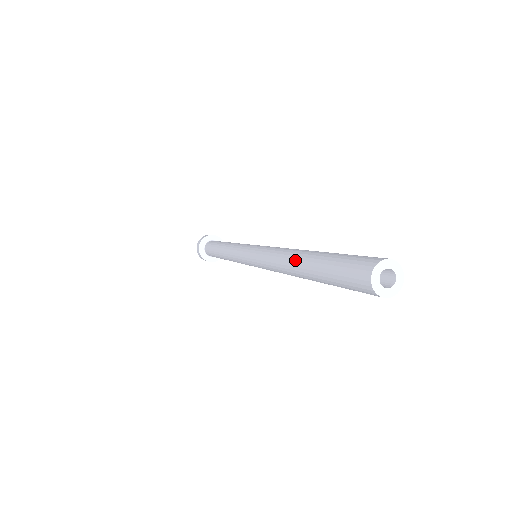
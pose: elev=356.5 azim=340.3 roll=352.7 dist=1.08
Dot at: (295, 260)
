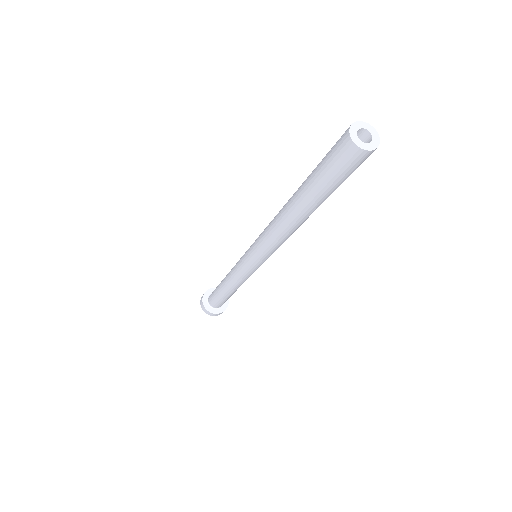
Dot at: occluded
